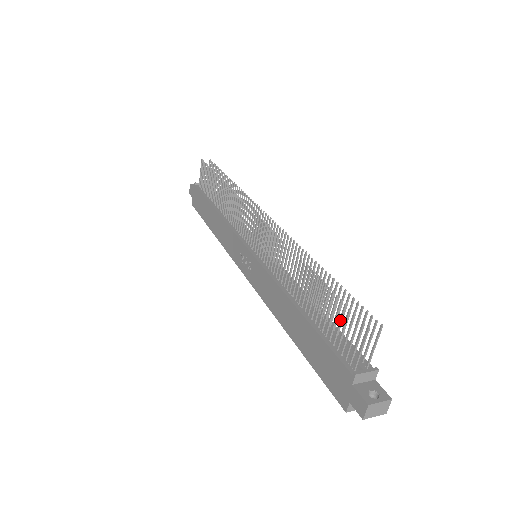
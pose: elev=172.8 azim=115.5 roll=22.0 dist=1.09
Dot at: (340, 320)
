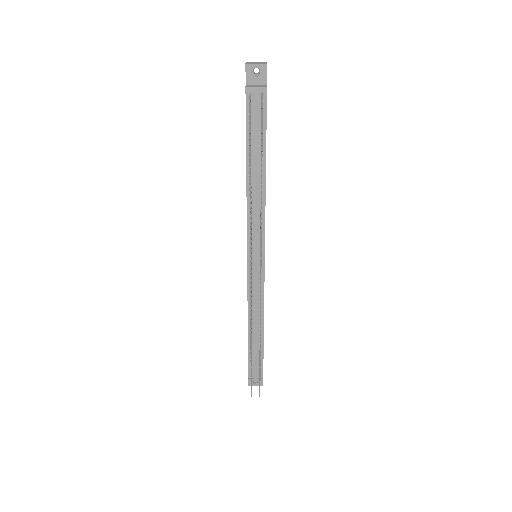
Dot at: occluded
